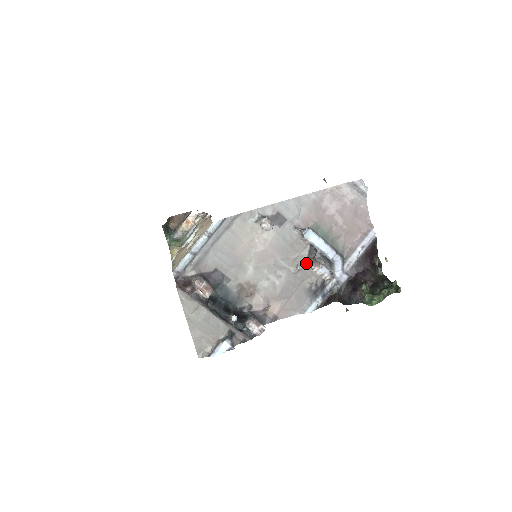
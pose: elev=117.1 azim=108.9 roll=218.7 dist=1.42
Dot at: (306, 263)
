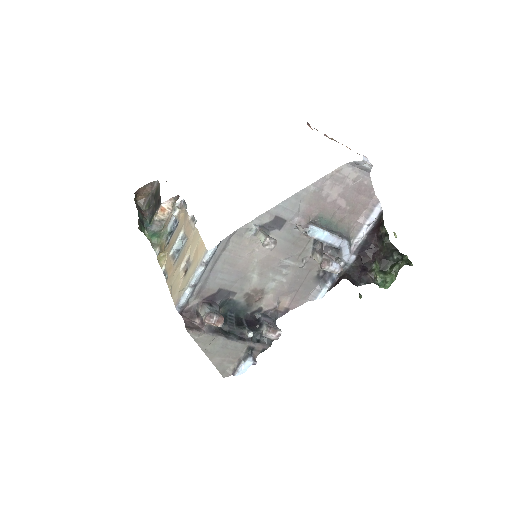
Dot at: (312, 256)
